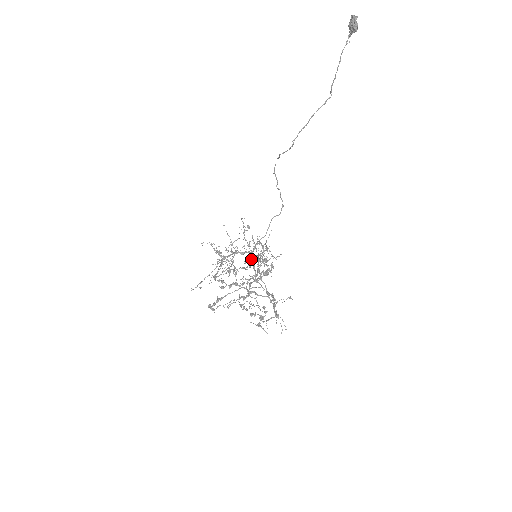
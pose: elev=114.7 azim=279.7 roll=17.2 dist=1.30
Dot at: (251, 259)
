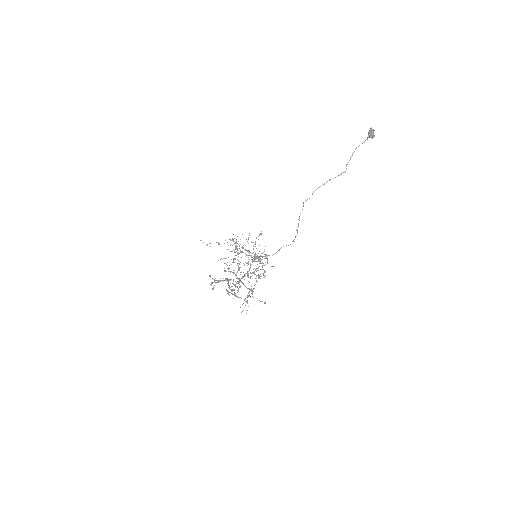
Dot at: occluded
